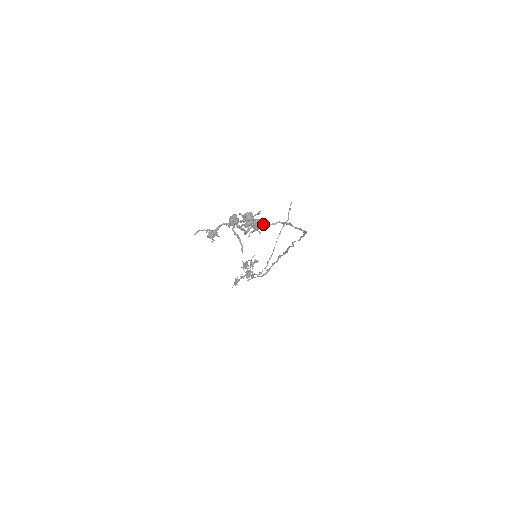
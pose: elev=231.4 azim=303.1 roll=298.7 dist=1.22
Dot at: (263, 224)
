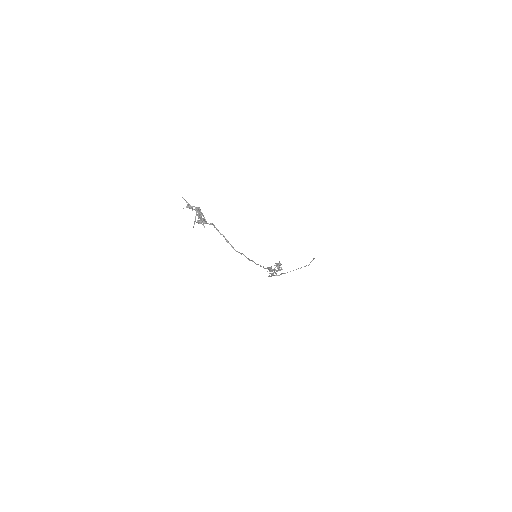
Dot at: (201, 223)
